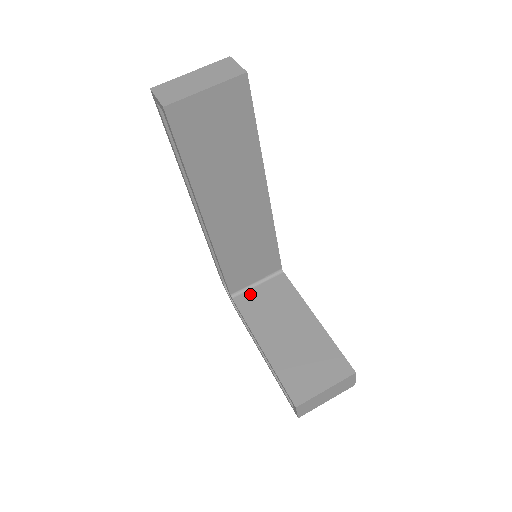
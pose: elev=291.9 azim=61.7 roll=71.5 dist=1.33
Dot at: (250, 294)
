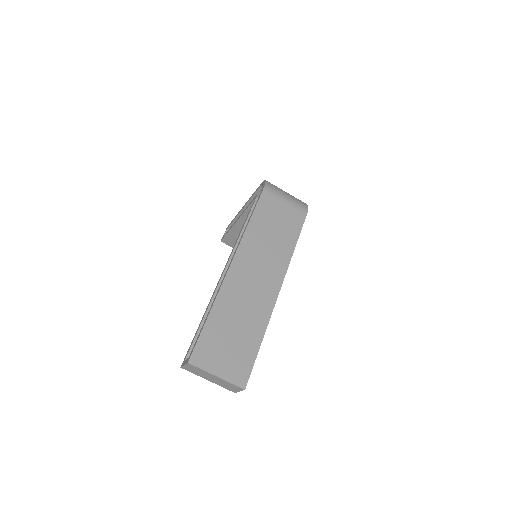
Dot at: occluded
